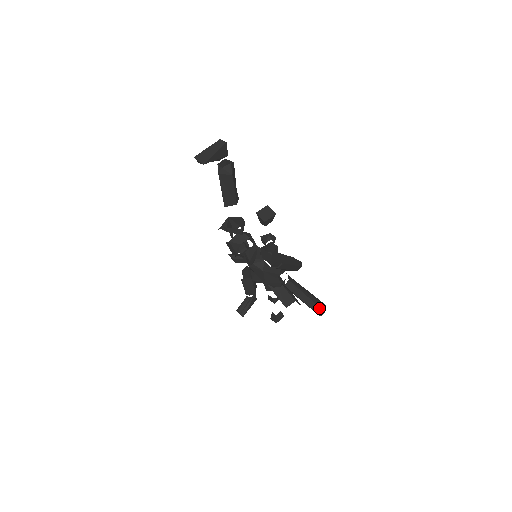
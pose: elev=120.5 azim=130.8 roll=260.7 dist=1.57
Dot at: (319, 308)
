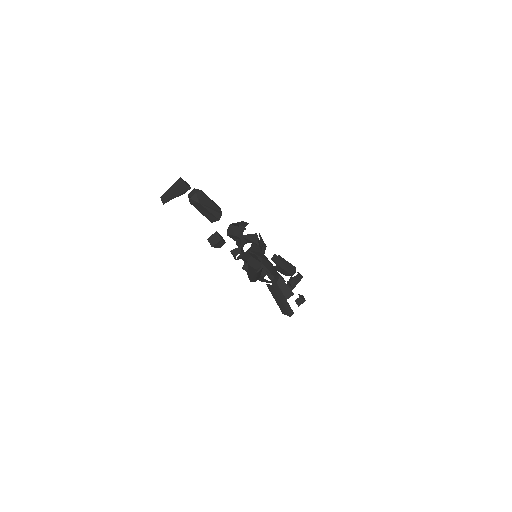
Dot at: (290, 309)
